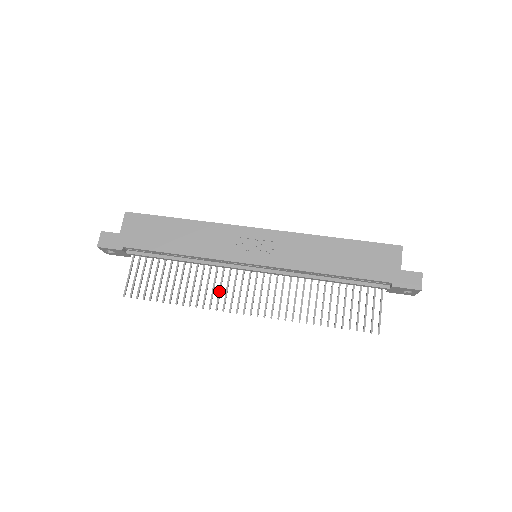
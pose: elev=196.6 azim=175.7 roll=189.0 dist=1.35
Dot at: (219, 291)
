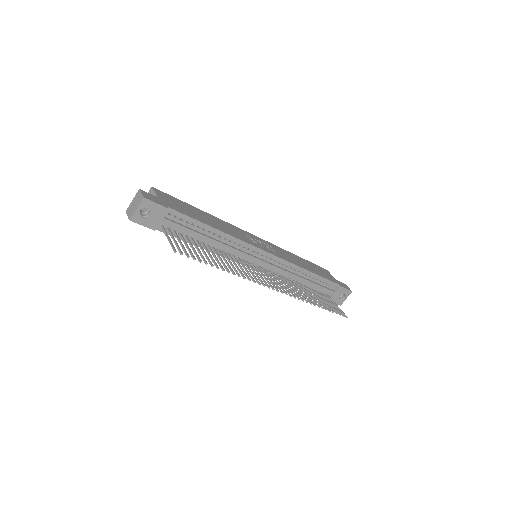
Dot at: (248, 271)
